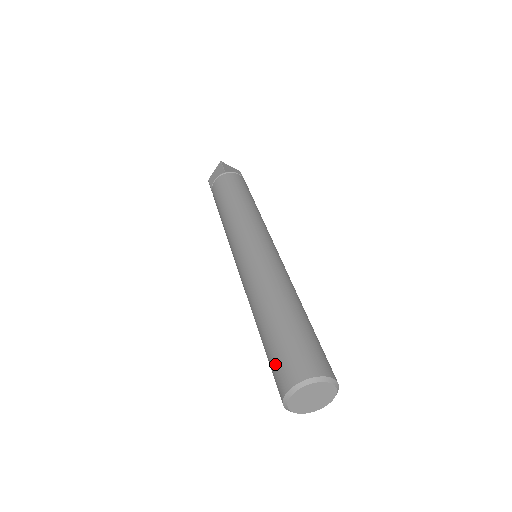
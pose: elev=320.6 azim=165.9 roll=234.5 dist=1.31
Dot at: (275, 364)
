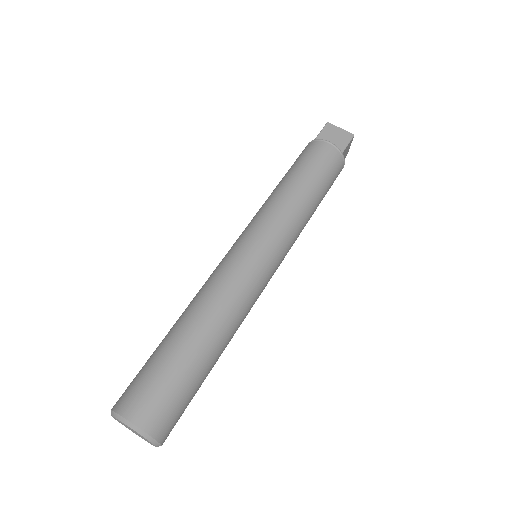
Dot at: occluded
